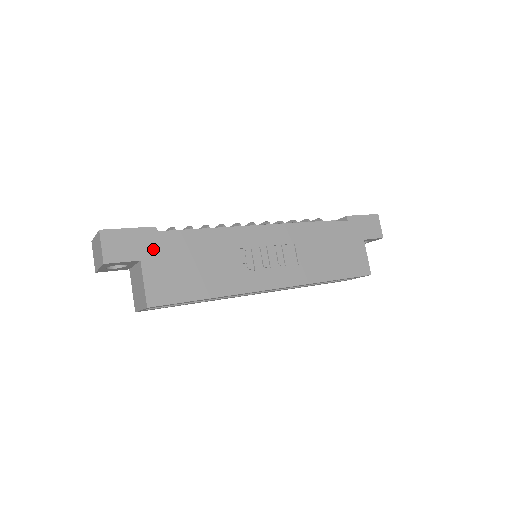
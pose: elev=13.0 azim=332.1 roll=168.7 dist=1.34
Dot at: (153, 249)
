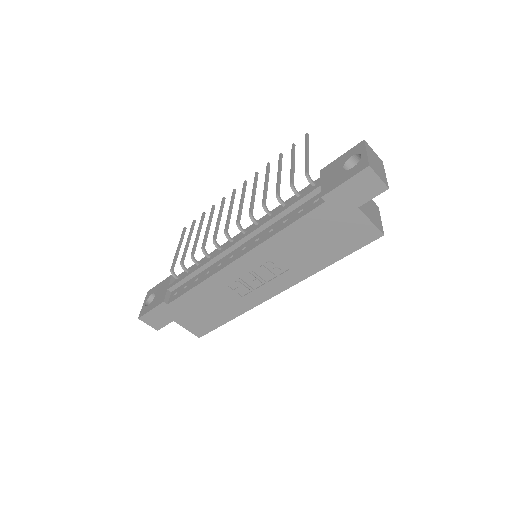
Dot at: (174, 313)
